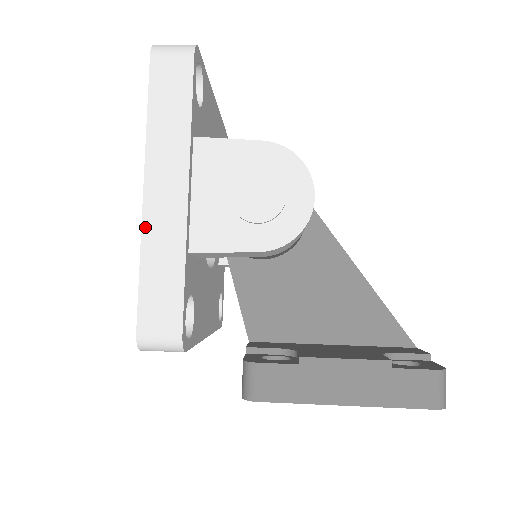
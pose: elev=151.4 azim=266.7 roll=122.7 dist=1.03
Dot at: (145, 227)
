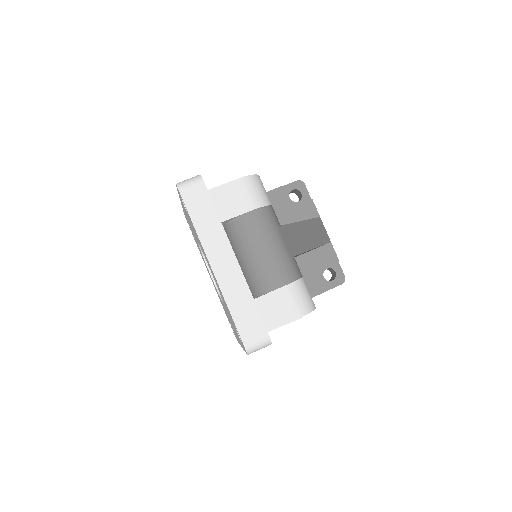
Dot at: occluded
